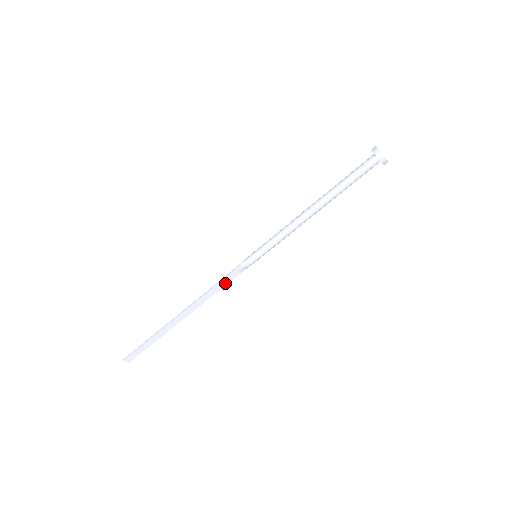
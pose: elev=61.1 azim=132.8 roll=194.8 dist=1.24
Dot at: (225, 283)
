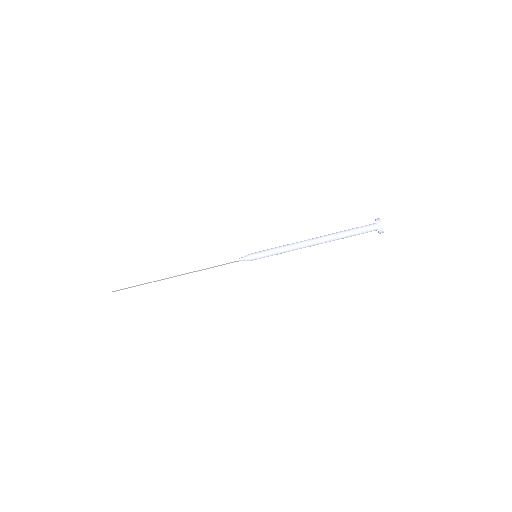
Dot at: occluded
